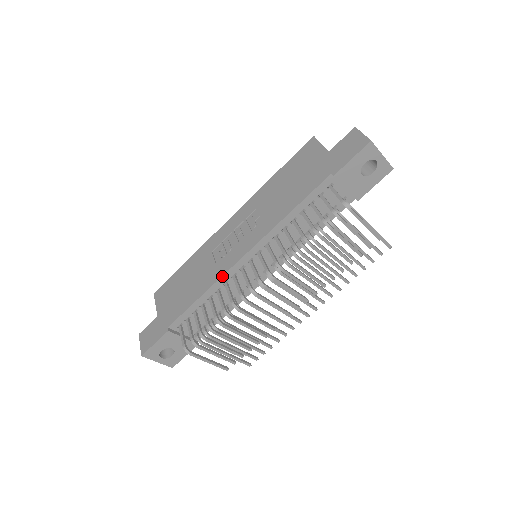
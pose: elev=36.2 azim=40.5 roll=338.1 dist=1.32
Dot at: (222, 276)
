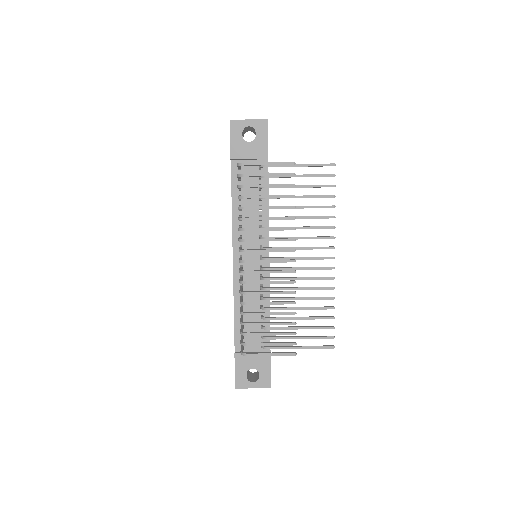
Dot at: (233, 284)
